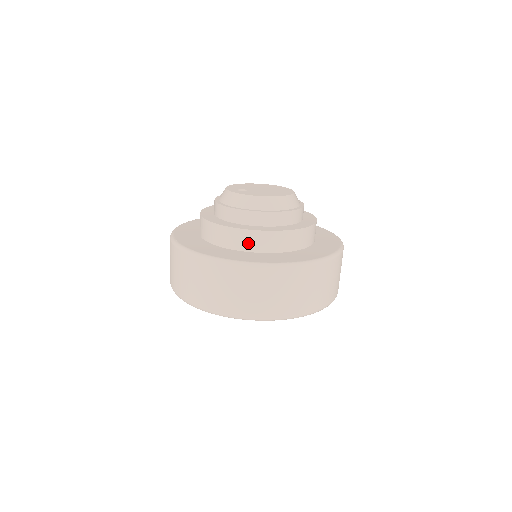
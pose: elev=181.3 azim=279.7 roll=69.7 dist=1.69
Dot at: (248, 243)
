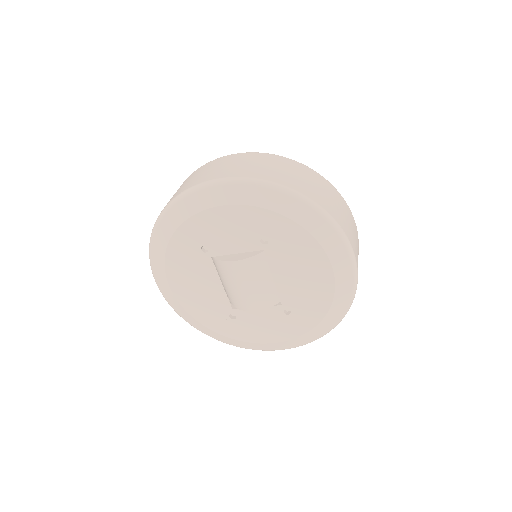
Dot at: occluded
